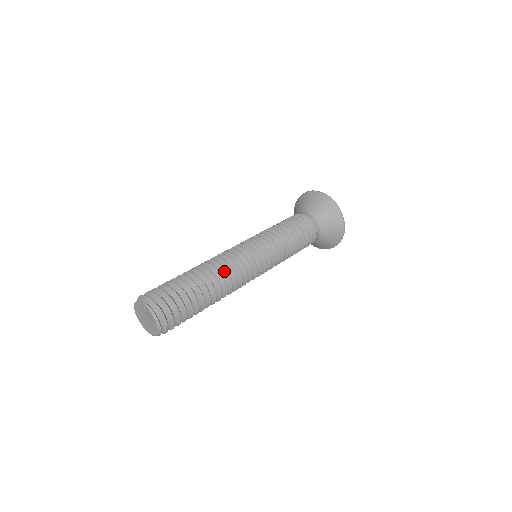
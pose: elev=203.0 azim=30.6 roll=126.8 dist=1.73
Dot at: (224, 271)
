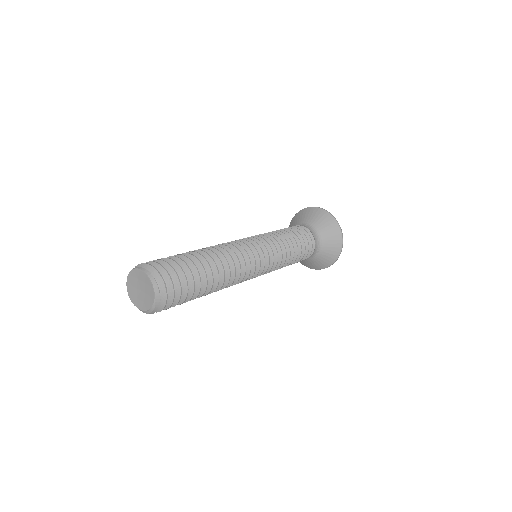
Dot at: (217, 248)
